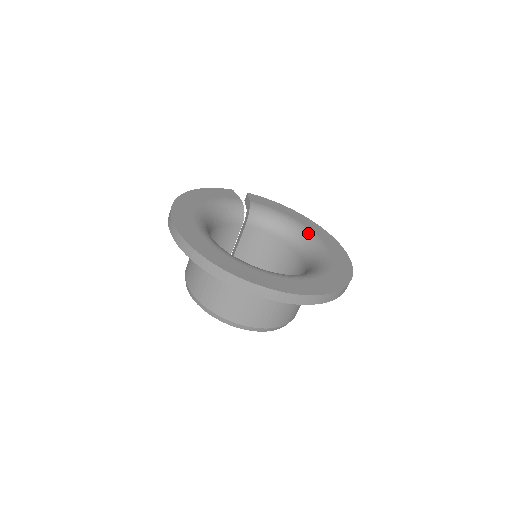
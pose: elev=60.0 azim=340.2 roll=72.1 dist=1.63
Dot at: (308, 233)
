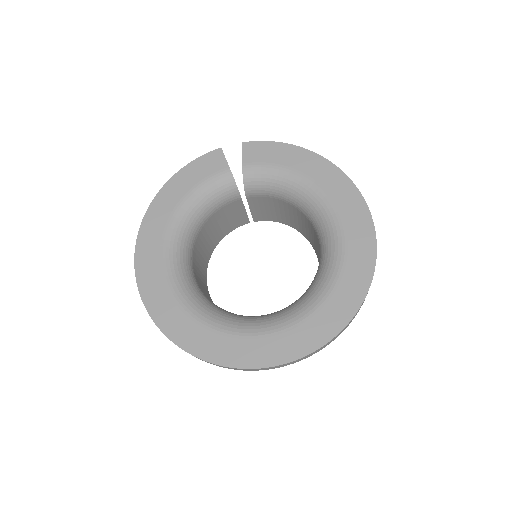
Dot at: (322, 203)
